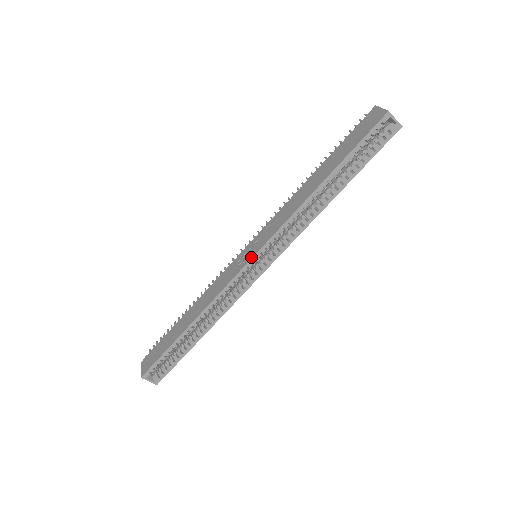
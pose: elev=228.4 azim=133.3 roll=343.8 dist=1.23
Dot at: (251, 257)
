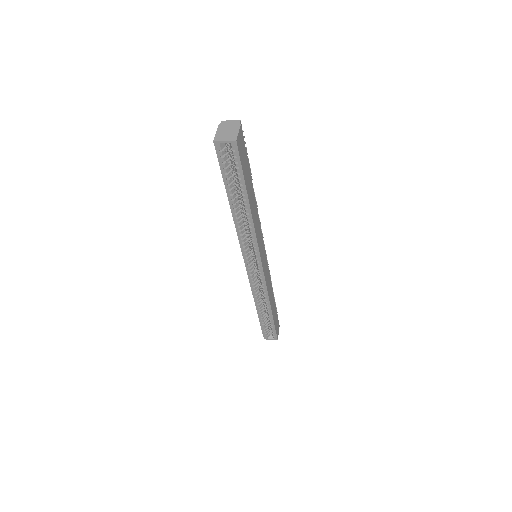
Dot at: (245, 265)
